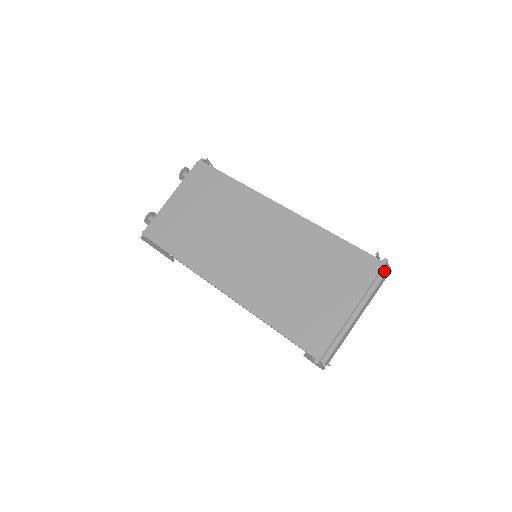
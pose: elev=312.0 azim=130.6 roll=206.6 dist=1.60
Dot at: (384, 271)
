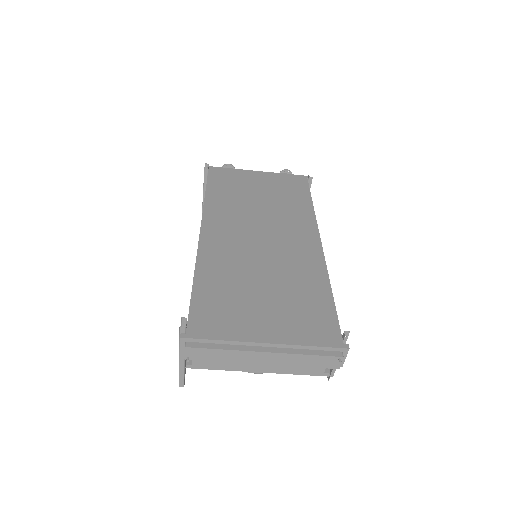
Dot at: (334, 353)
